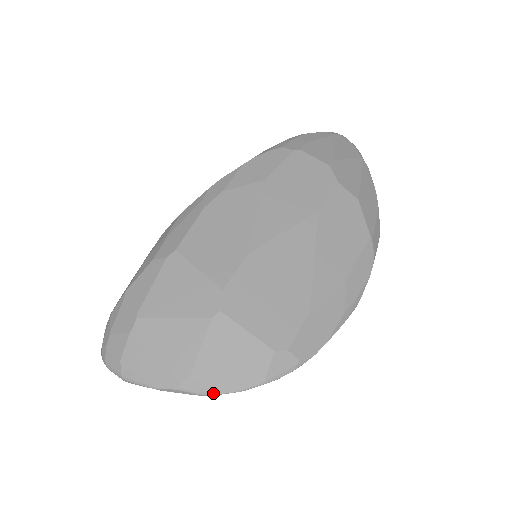
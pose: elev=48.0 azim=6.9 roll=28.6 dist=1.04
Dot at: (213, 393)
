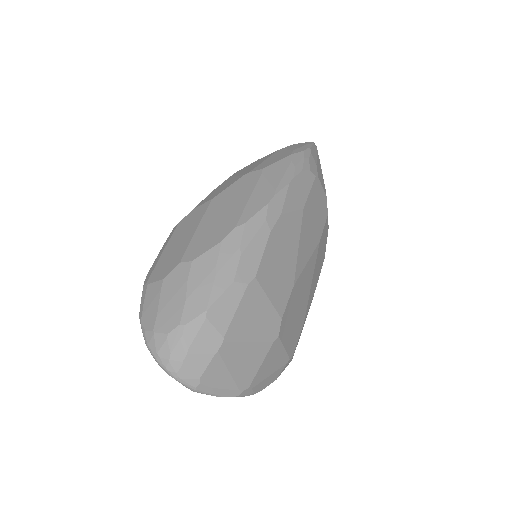
Dot at: occluded
